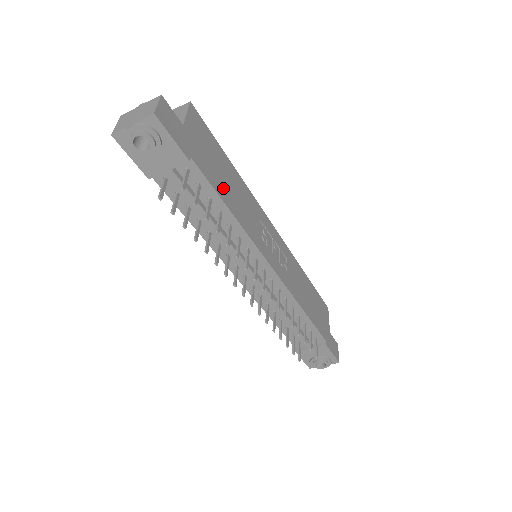
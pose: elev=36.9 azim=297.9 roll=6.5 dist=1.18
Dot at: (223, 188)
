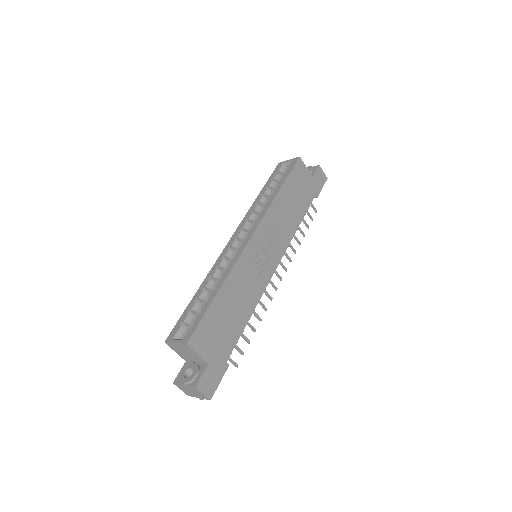
Dot at: (237, 321)
